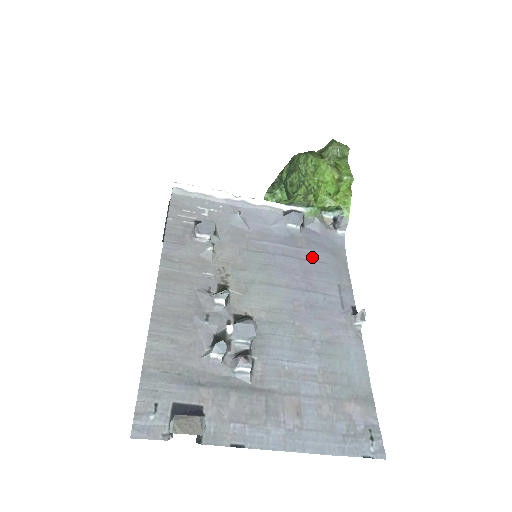
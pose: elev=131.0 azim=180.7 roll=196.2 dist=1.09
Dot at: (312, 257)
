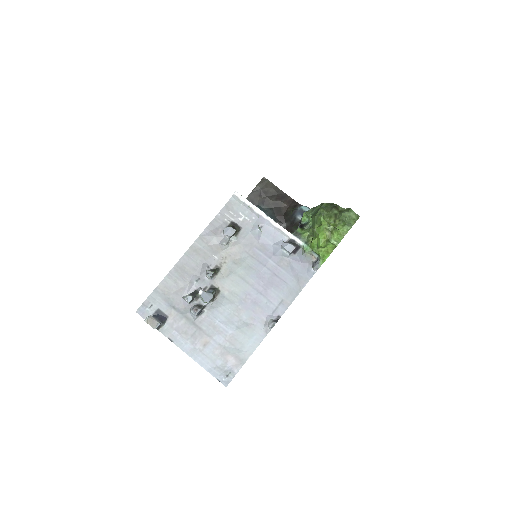
Dot at: (282, 276)
